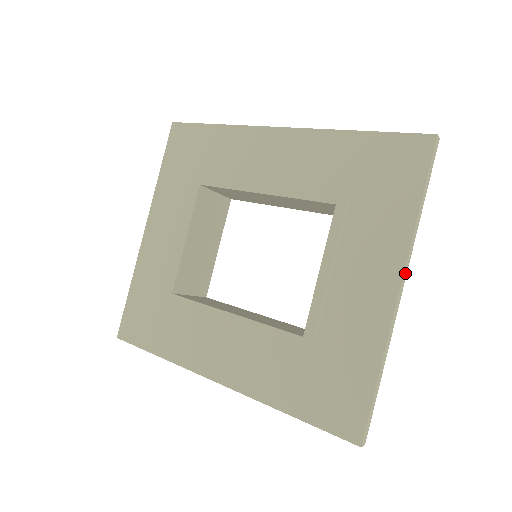
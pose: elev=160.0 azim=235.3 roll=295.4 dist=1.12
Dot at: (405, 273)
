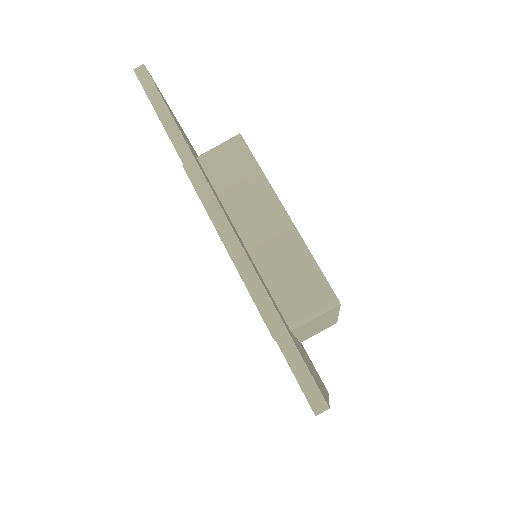
Dot at: occluded
